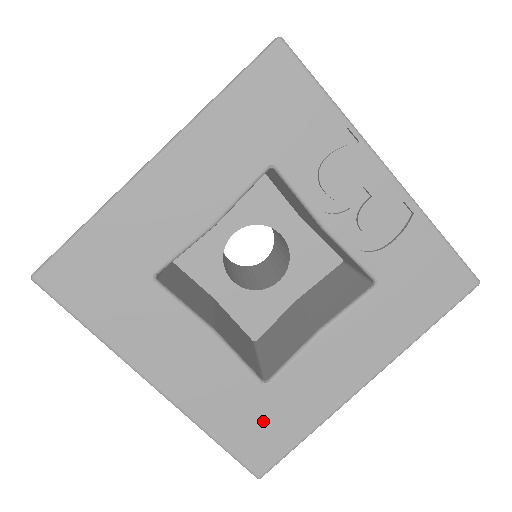
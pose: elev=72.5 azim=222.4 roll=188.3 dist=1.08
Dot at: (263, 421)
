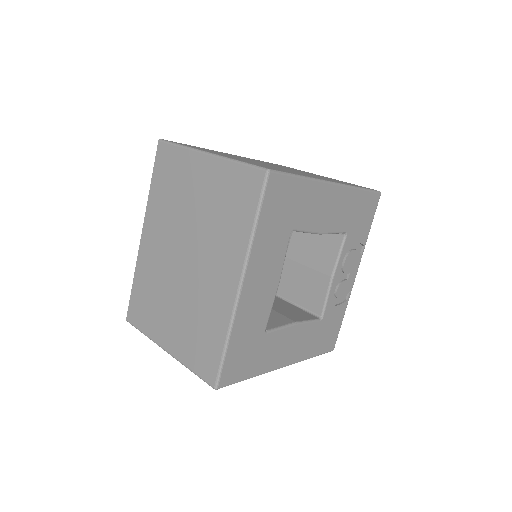
Dot at: (248, 353)
